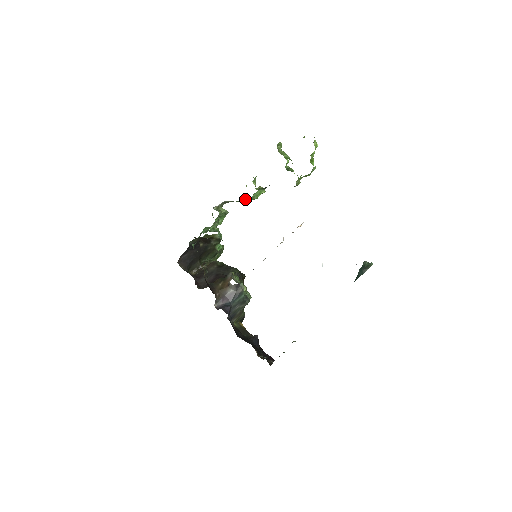
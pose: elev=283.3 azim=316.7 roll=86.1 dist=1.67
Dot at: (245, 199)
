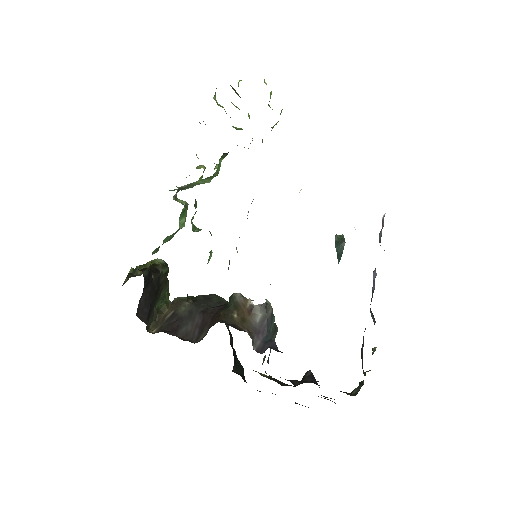
Dot at: occluded
